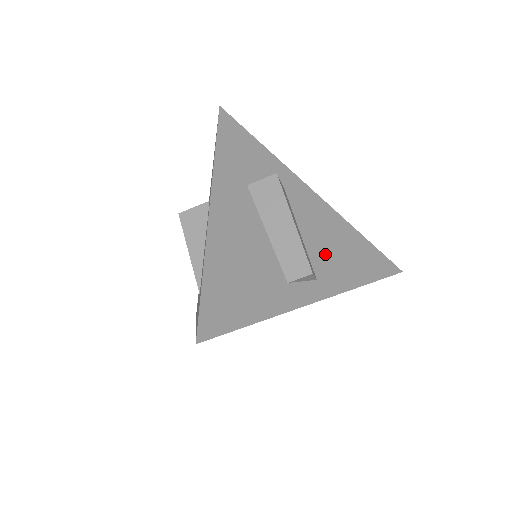
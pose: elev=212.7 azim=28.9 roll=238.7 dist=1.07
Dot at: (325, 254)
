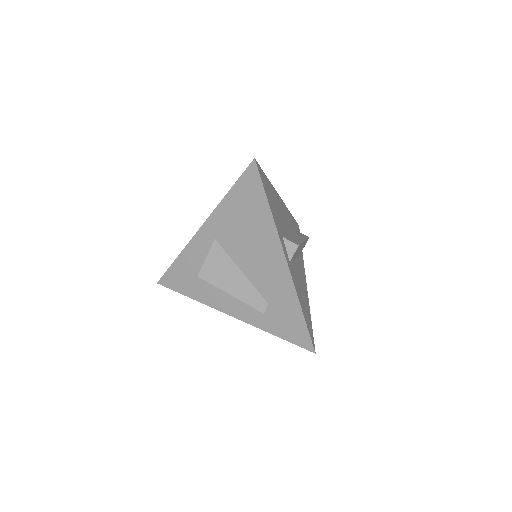
Dot at: (297, 276)
